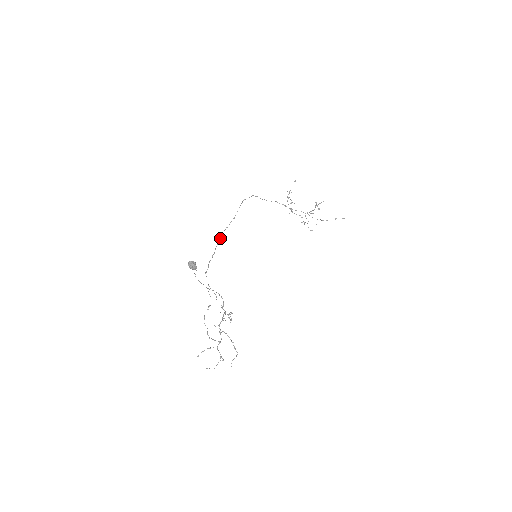
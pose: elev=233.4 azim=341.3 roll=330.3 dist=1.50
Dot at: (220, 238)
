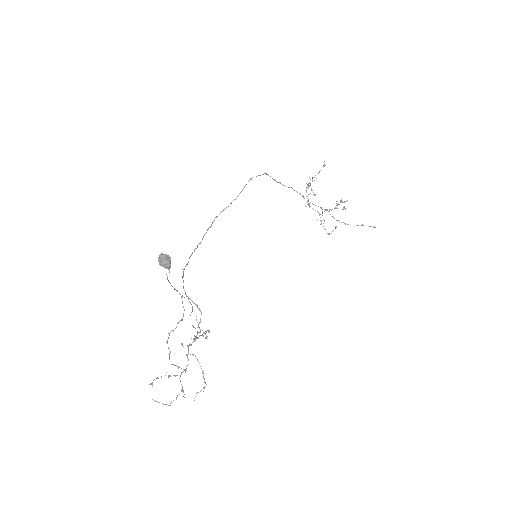
Dot at: (212, 222)
